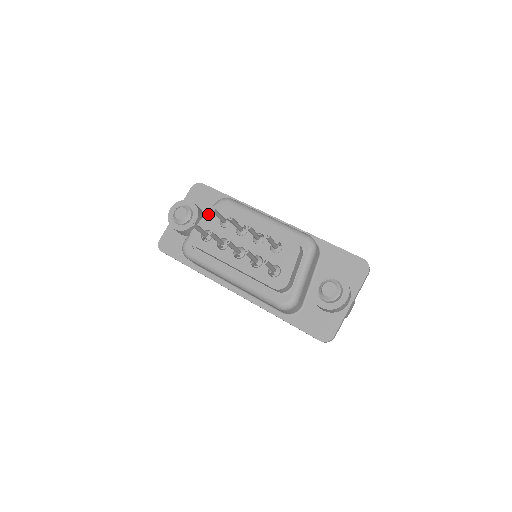
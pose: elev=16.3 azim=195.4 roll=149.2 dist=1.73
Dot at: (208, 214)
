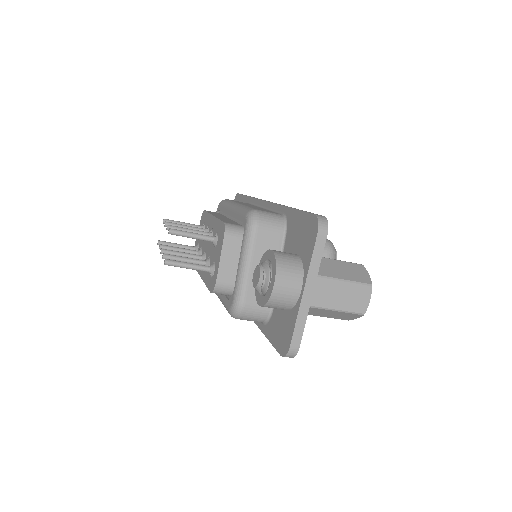
Dot at: occluded
